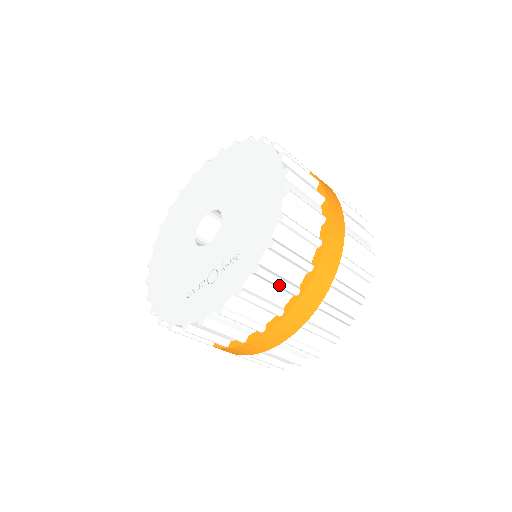
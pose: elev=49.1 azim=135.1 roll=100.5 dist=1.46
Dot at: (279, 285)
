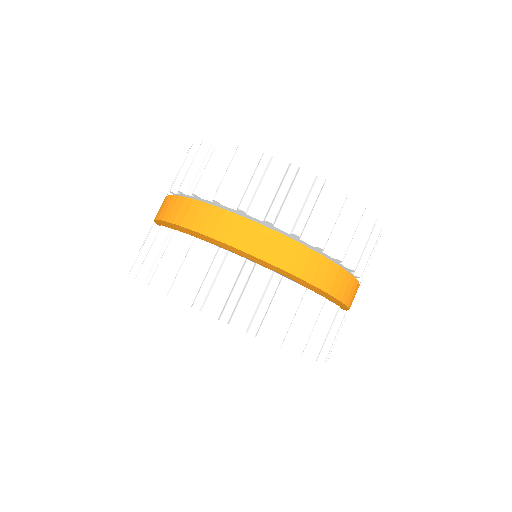
Dot at: occluded
